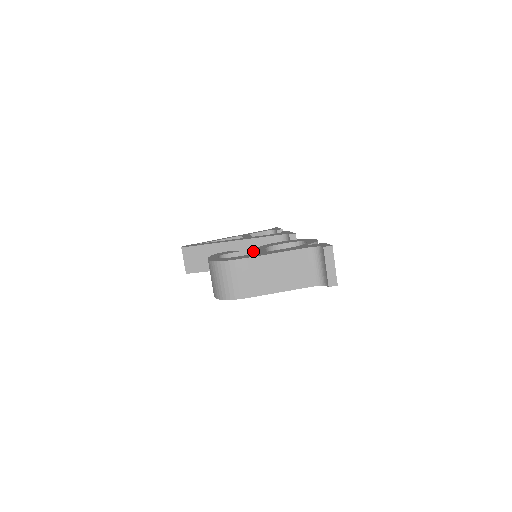
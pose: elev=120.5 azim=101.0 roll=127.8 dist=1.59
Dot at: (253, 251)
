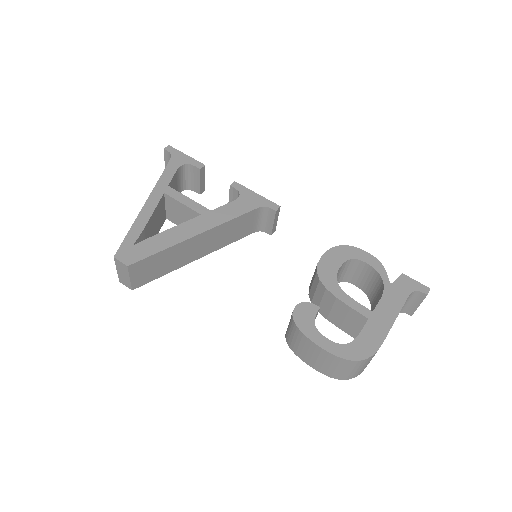
Dot at: (224, 234)
